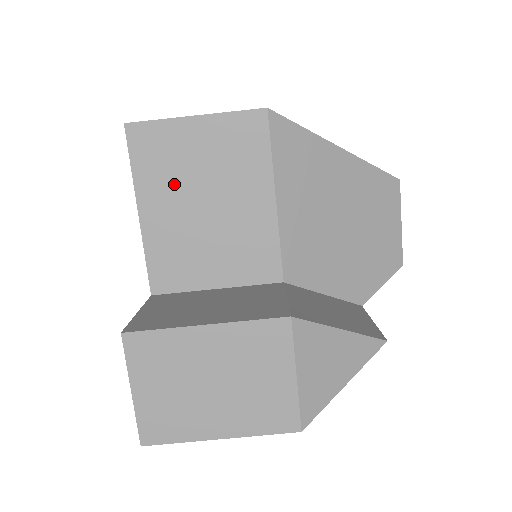
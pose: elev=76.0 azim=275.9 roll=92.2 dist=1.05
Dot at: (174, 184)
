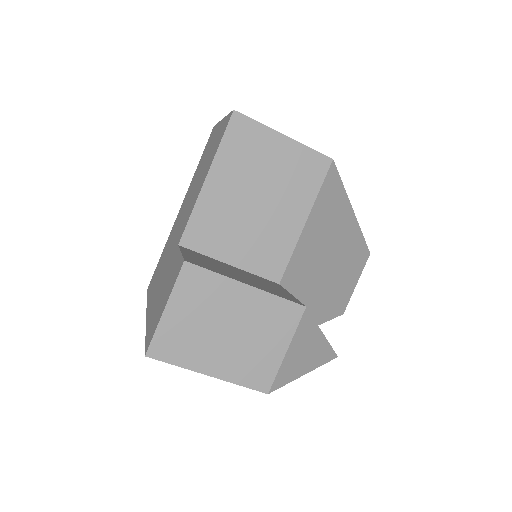
Dot at: (244, 173)
